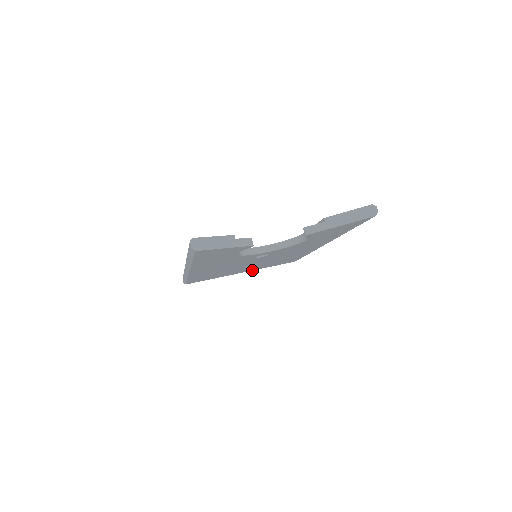
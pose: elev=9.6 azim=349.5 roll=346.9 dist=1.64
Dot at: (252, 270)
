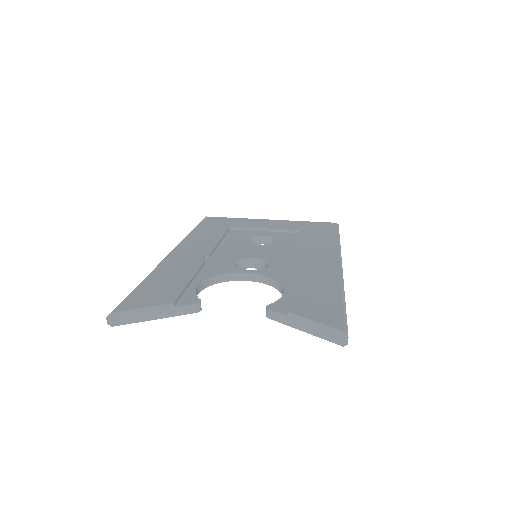
Dot at: occluded
